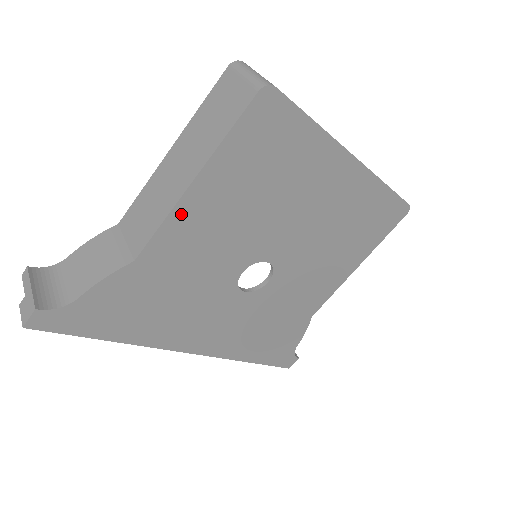
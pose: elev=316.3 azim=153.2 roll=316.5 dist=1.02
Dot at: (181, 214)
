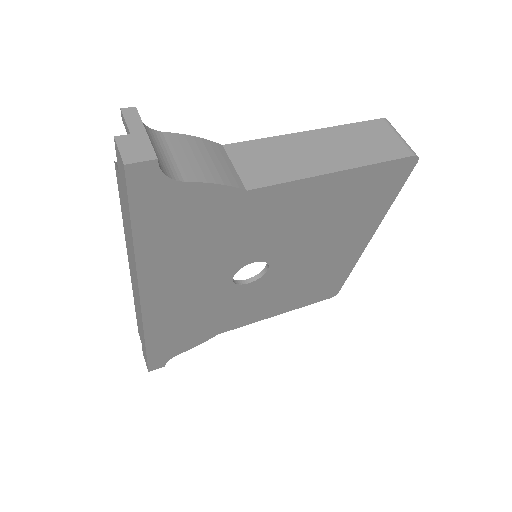
Dot at: (304, 186)
